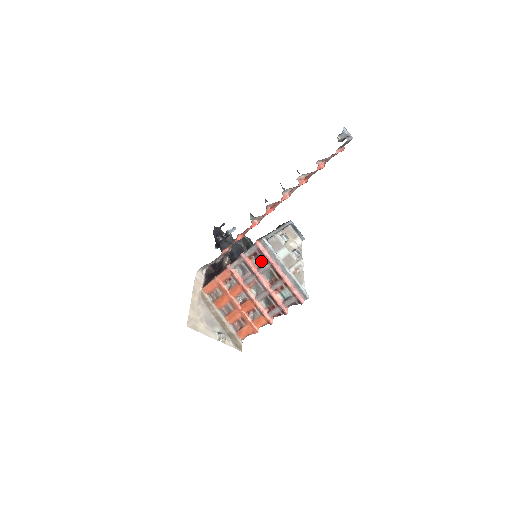
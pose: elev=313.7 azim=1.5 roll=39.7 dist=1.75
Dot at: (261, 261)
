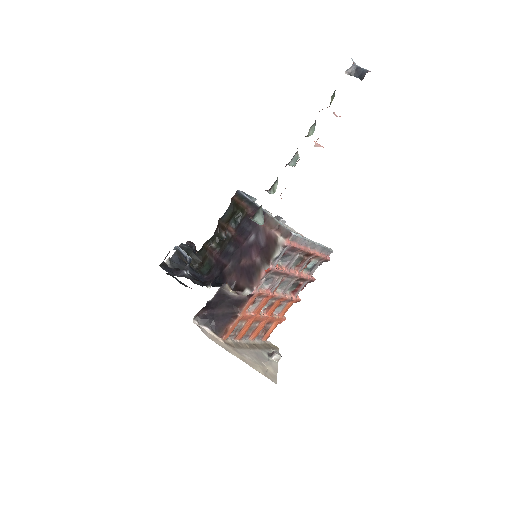
Dot at: (287, 257)
